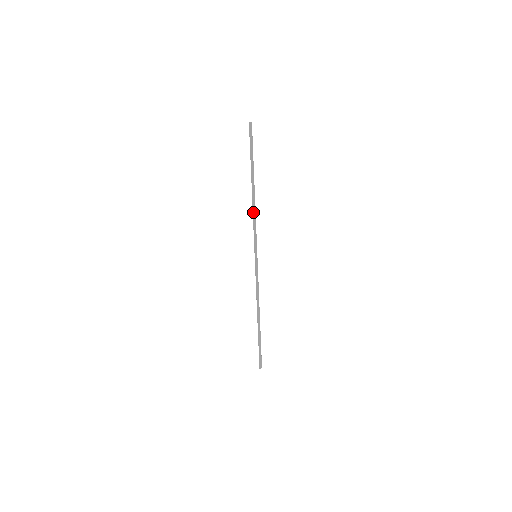
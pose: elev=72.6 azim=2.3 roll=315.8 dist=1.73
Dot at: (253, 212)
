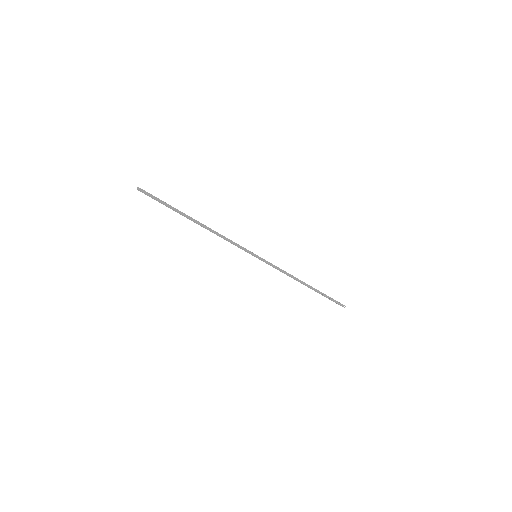
Dot at: occluded
